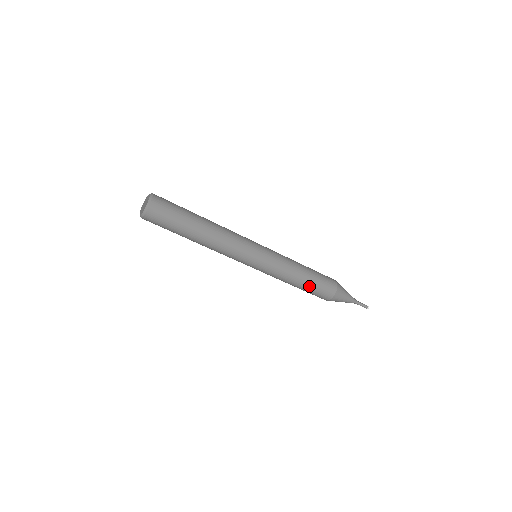
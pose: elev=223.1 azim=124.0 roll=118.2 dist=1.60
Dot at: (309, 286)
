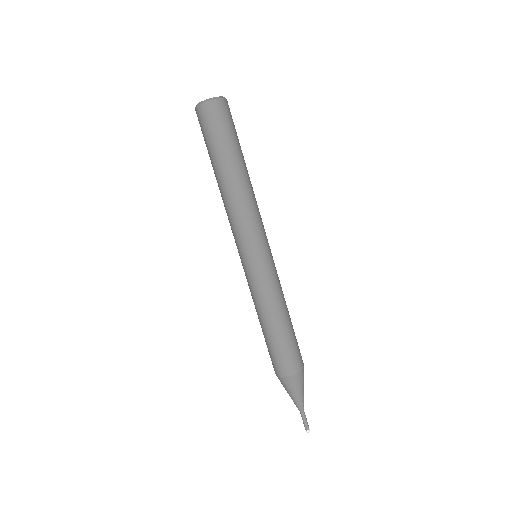
Dot at: (291, 332)
